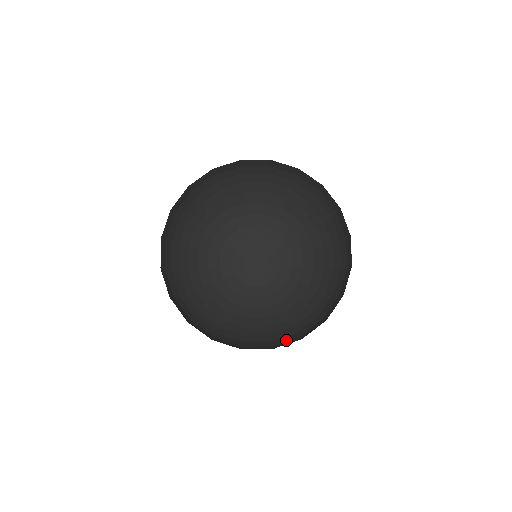
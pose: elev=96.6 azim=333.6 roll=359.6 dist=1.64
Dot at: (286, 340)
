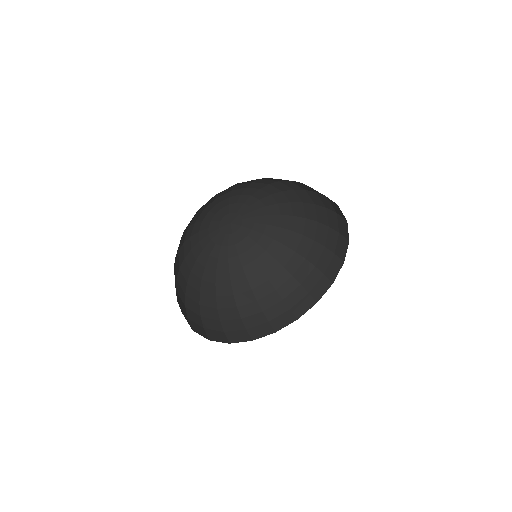
Dot at: (235, 329)
